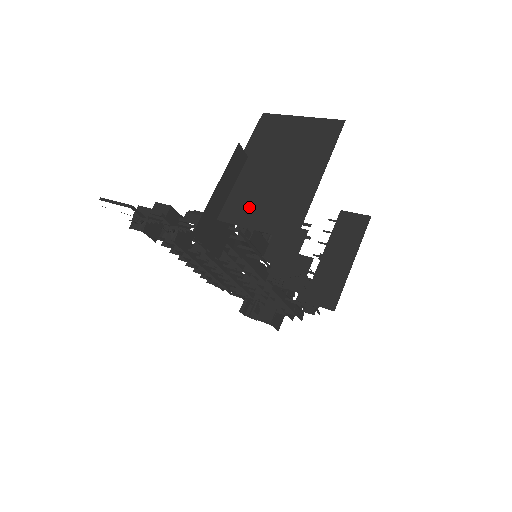
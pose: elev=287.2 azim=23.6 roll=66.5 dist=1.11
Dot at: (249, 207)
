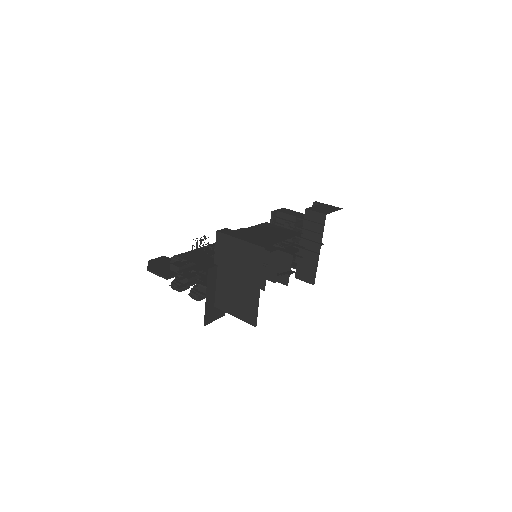
Dot at: (228, 302)
